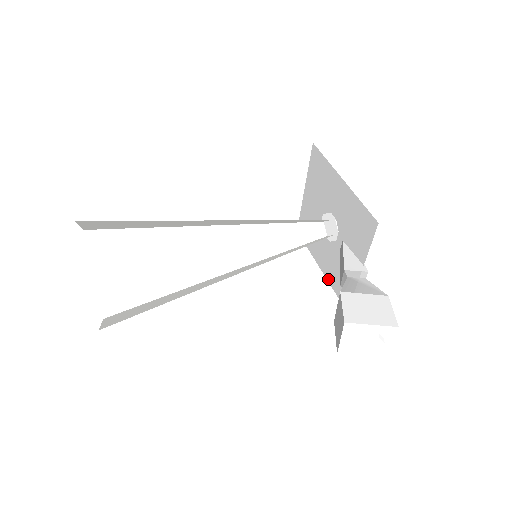
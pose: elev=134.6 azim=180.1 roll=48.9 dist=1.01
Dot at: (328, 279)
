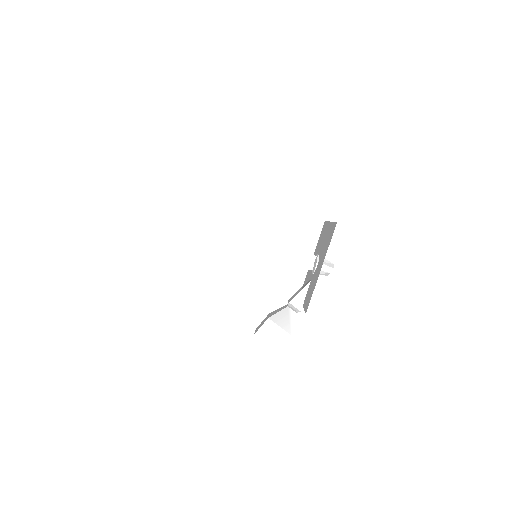
Dot at: (308, 271)
